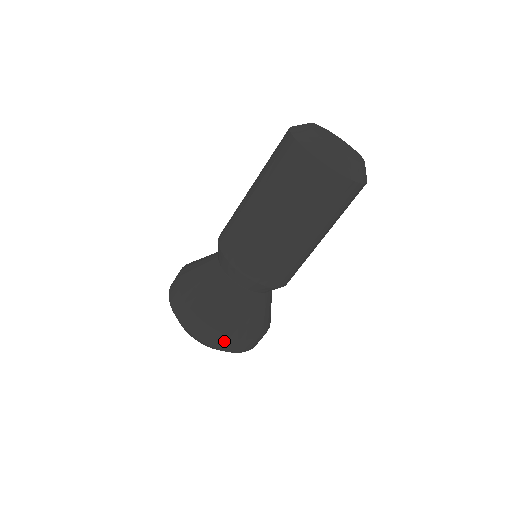
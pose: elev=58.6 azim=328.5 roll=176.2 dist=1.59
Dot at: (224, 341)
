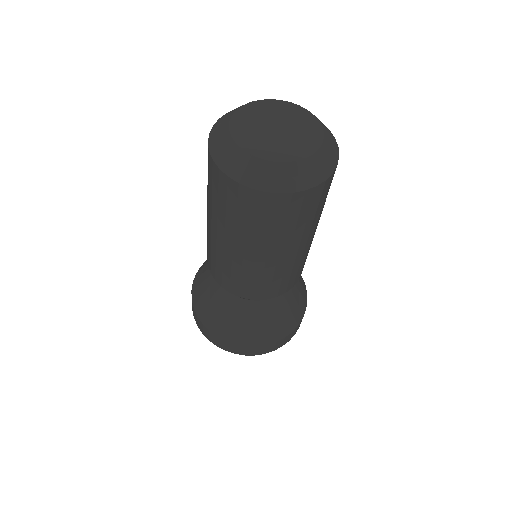
Dot at: (300, 323)
